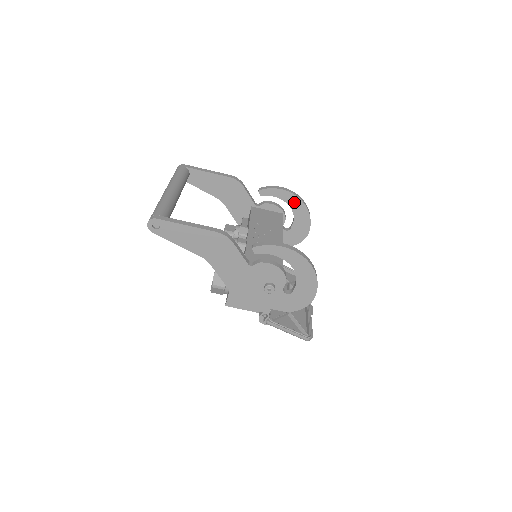
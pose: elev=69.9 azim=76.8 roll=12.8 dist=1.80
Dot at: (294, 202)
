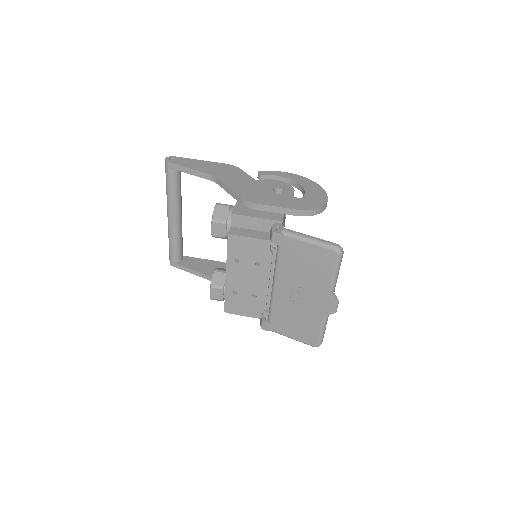
Dot at: occluded
